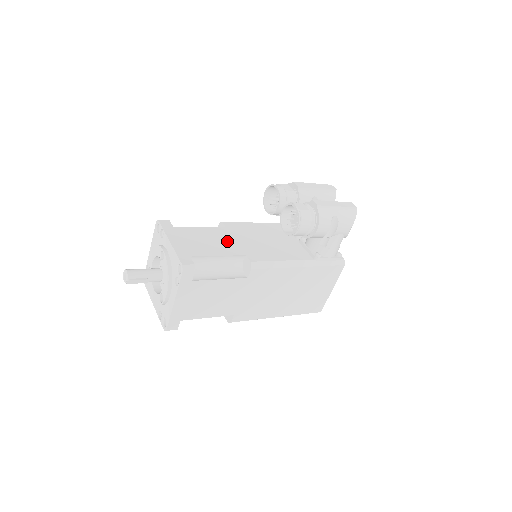
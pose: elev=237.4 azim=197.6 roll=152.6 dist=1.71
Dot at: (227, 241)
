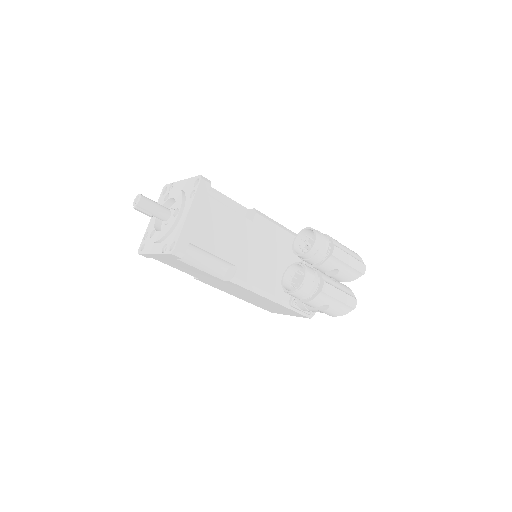
Dot at: (237, 240)
